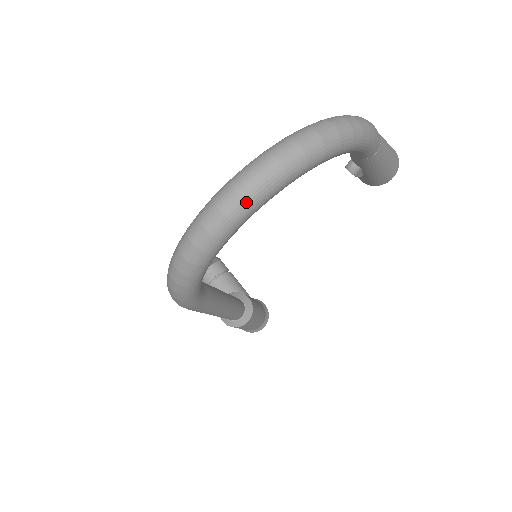
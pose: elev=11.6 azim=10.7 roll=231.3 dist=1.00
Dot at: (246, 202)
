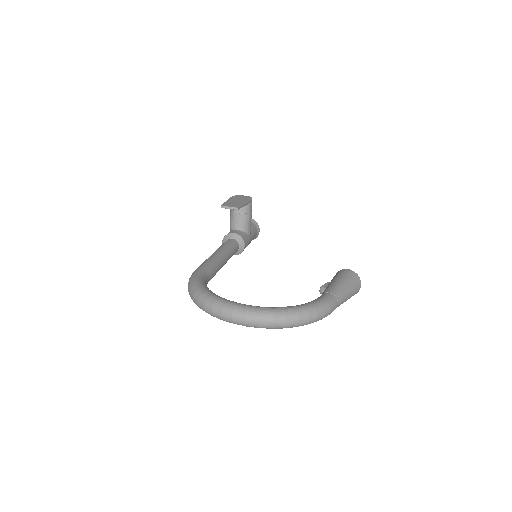
Dot at: (233, 323)
